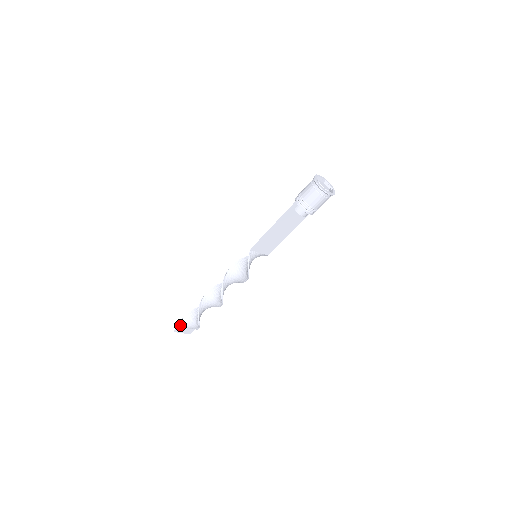
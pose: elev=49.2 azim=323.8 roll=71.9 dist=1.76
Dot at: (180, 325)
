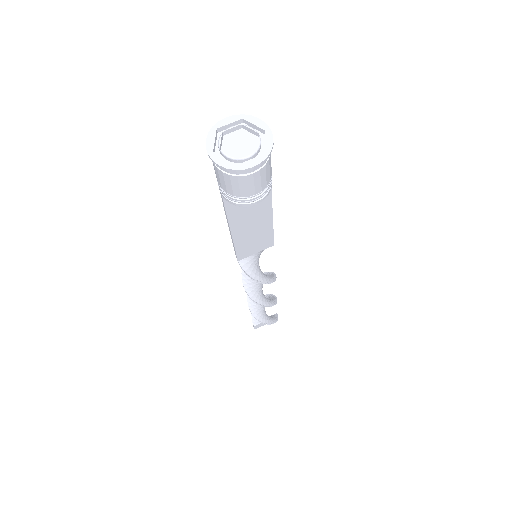
Dot at: (254, 323)
